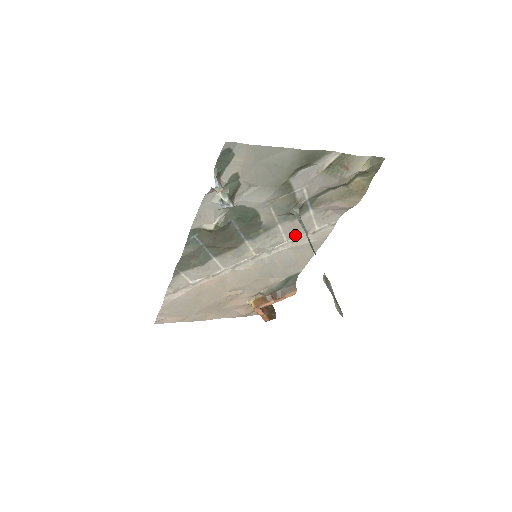
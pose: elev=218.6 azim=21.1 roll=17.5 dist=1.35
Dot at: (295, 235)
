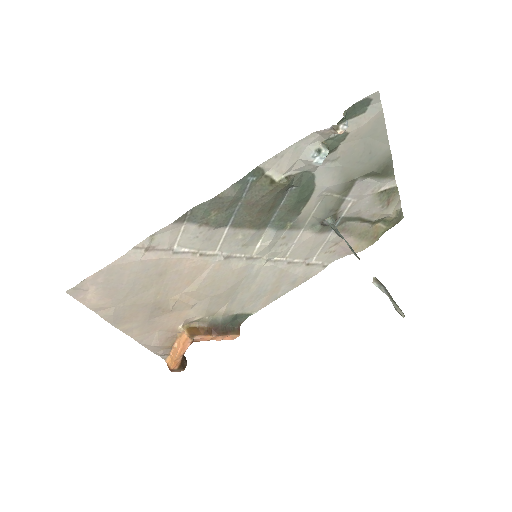
Dot at: (296, 256)
